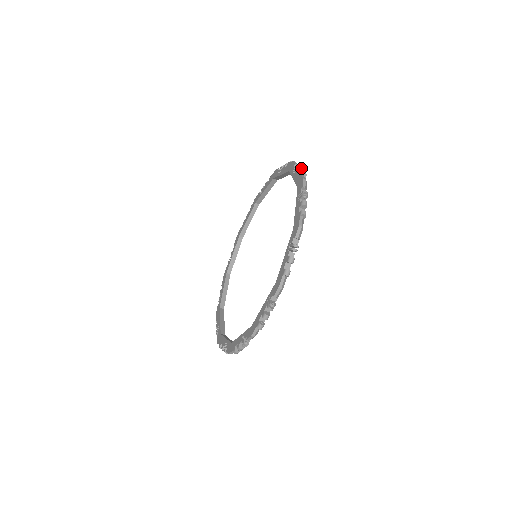
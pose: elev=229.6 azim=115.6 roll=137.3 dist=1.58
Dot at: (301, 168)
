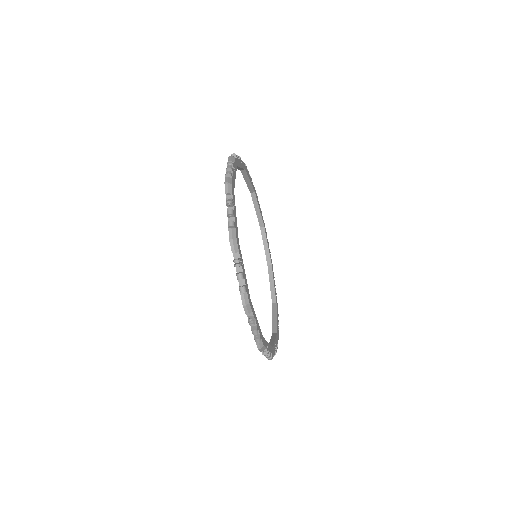
Dot at: (227, 213)
